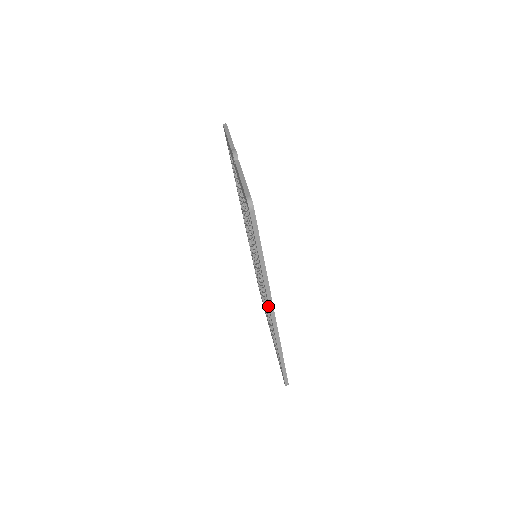
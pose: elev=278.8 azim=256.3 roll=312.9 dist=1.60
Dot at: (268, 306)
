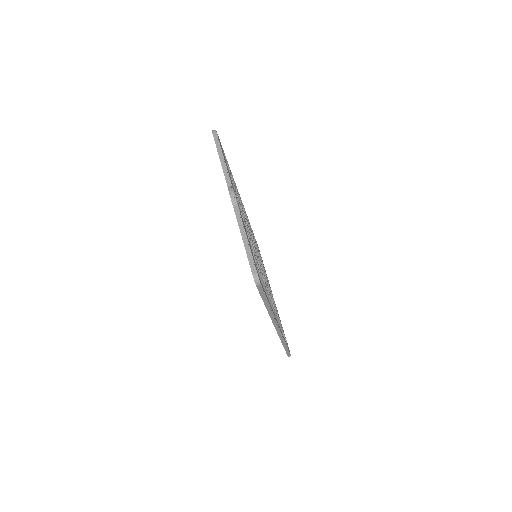
Dot at: occluded
